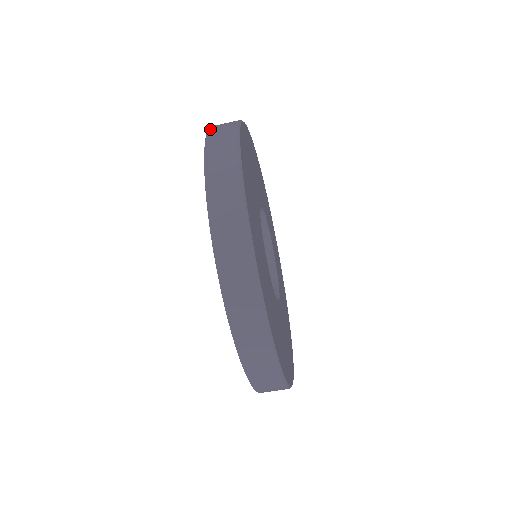
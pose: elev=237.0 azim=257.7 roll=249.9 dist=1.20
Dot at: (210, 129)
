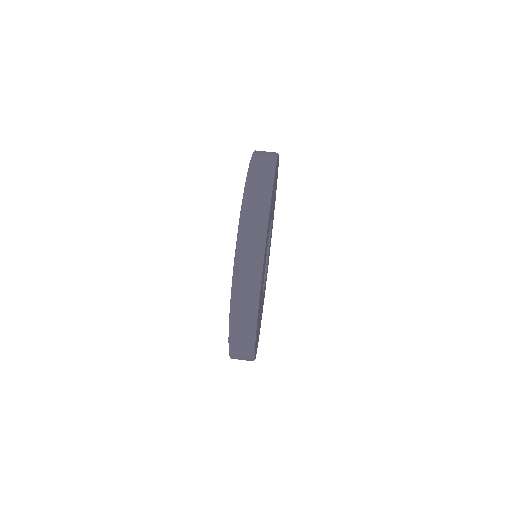
Dot at: occluded
